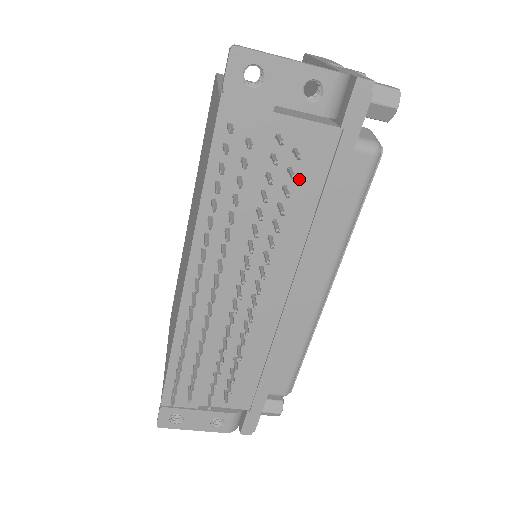
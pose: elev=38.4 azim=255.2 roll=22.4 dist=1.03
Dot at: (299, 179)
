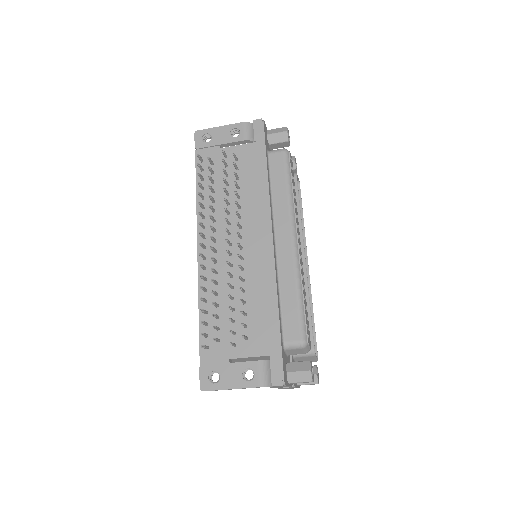
Dot at: (244, 172)
